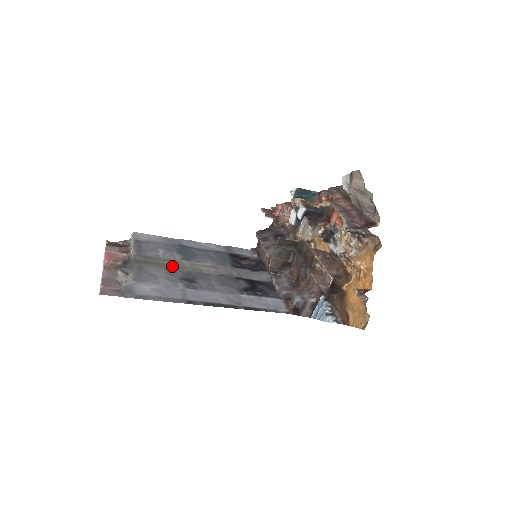
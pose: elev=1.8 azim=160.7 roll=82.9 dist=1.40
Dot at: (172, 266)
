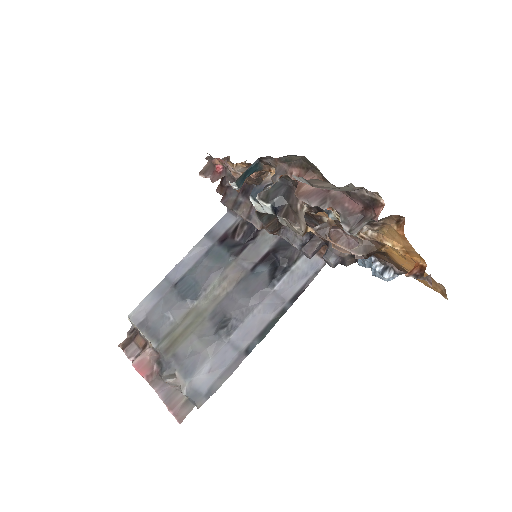
Dot at: (194, 322)
